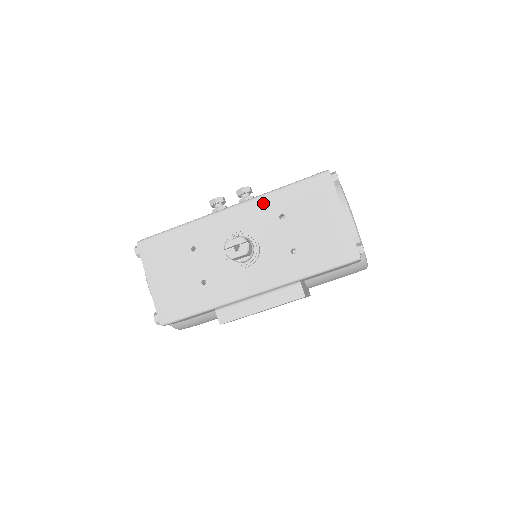
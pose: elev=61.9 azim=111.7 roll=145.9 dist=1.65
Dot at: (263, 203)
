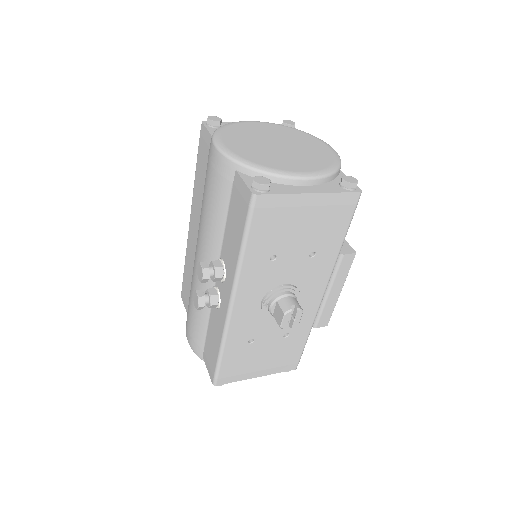
Dot at: (248, 274)
